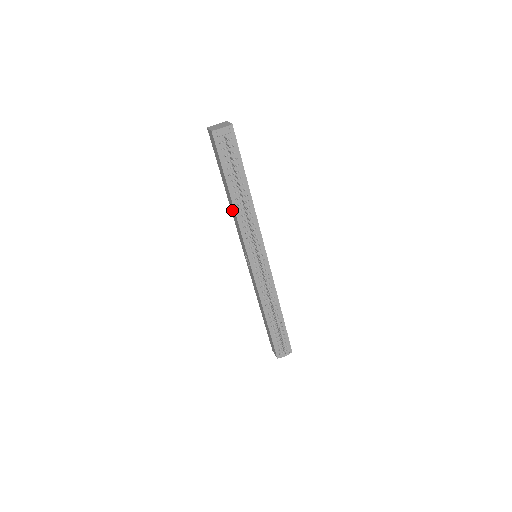
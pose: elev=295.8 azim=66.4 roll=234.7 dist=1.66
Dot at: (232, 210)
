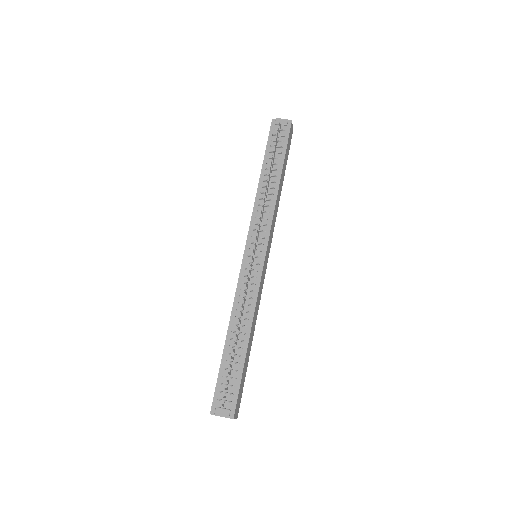
Dot at: occluded
